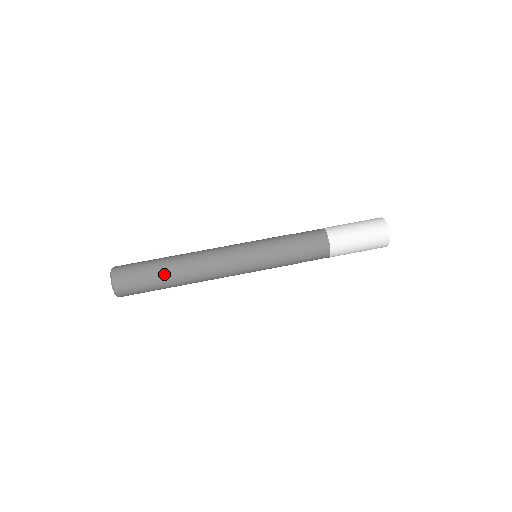
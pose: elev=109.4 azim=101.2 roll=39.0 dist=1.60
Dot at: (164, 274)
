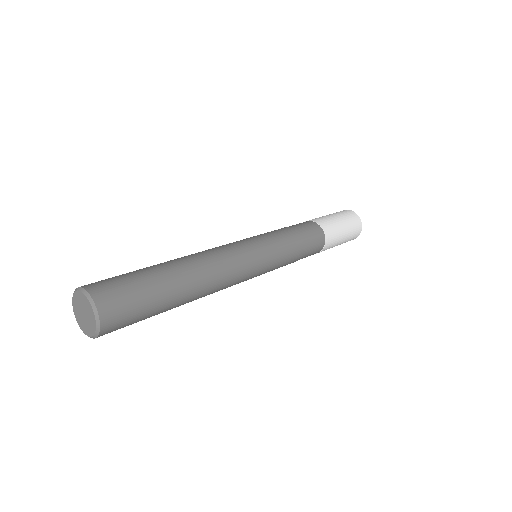
Dot at: (162, 269)
